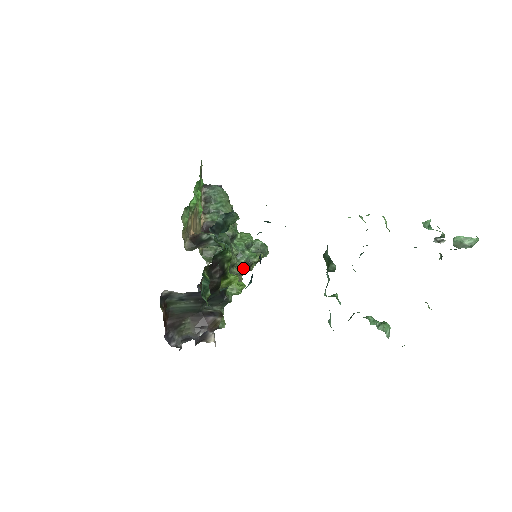
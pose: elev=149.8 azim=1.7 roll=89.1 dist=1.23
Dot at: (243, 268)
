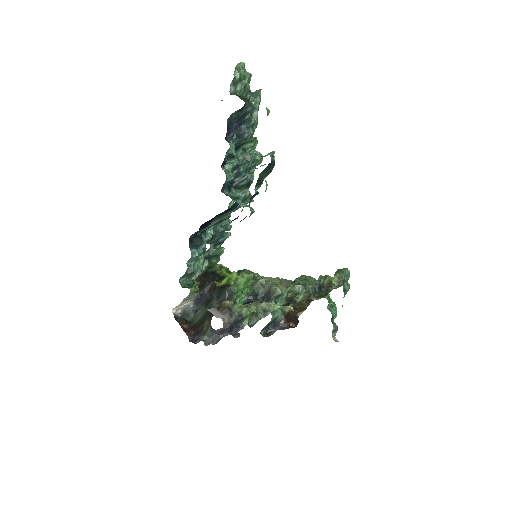
Dot at: (311, 291)
